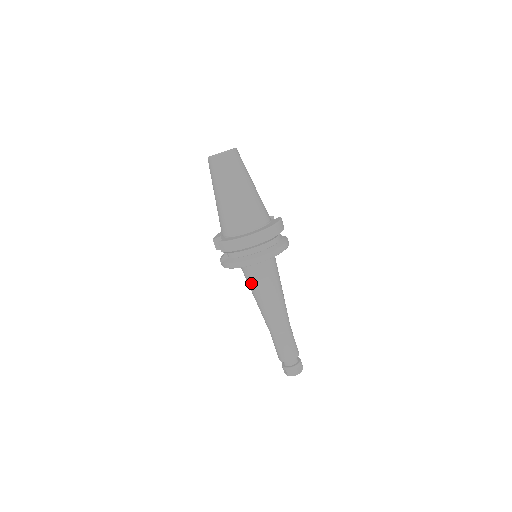
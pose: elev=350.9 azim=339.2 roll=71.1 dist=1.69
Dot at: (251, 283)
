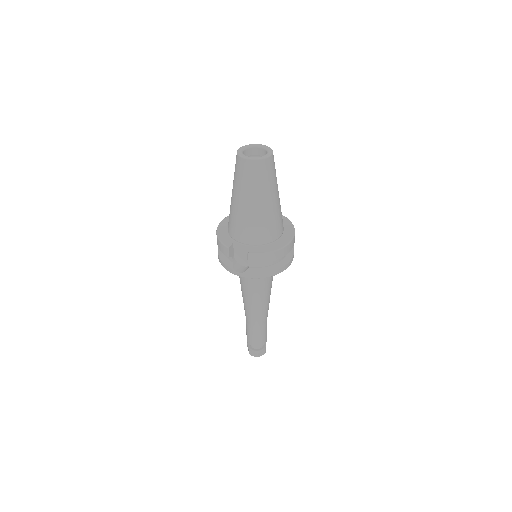
Dot at: (255, 285)
